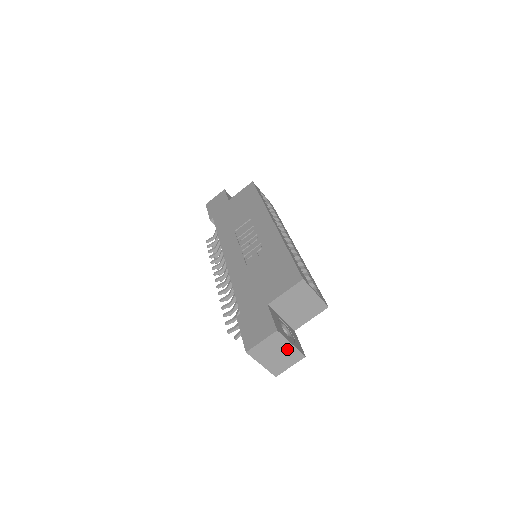
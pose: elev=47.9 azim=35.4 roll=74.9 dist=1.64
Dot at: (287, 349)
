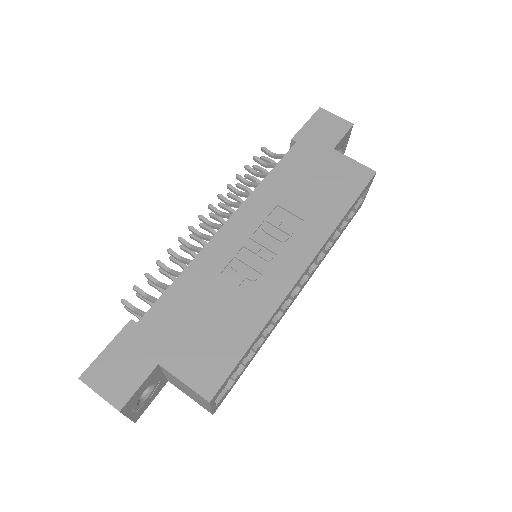
Dot at: occluded
